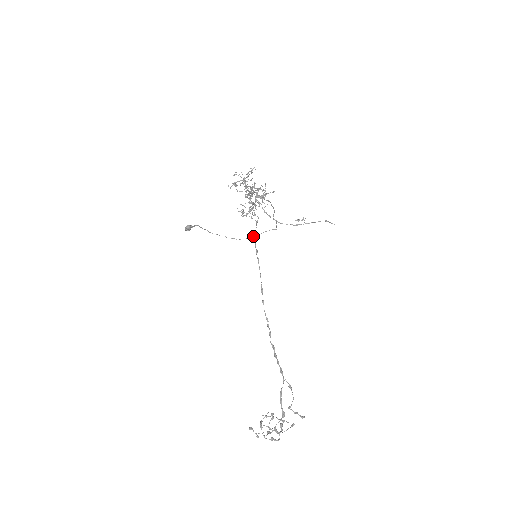
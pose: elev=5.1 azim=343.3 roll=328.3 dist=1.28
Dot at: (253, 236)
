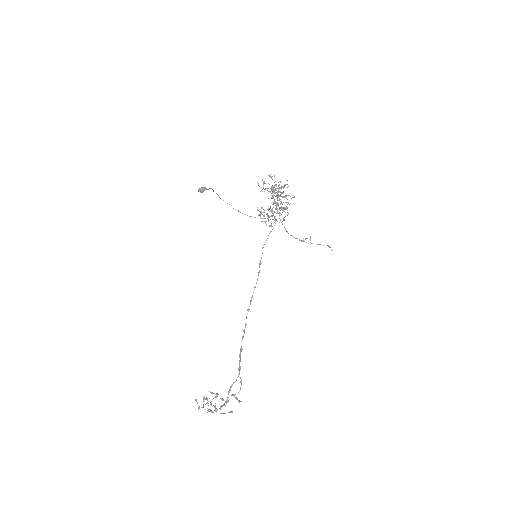
Dot at: occluded
